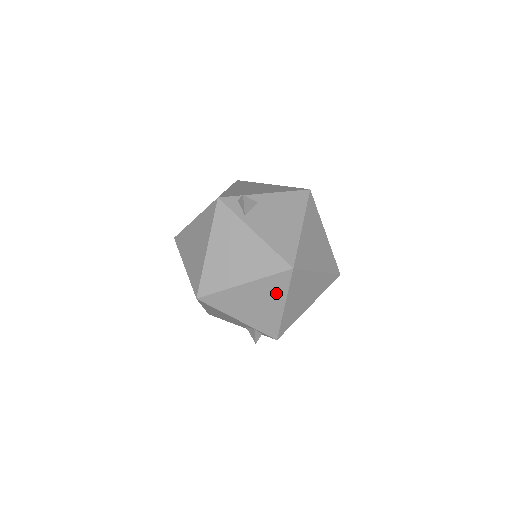
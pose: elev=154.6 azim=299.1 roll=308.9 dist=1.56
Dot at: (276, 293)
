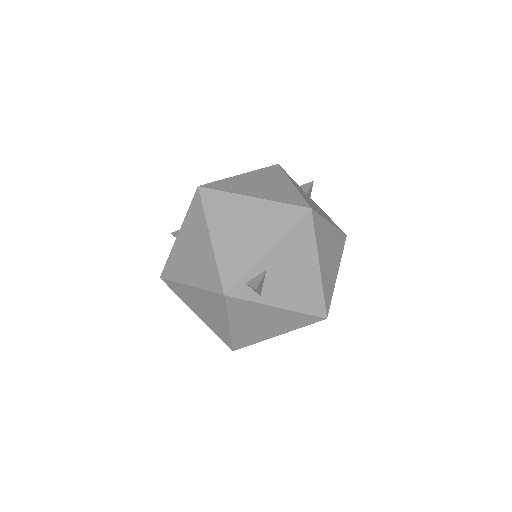
Dot at: occluded
